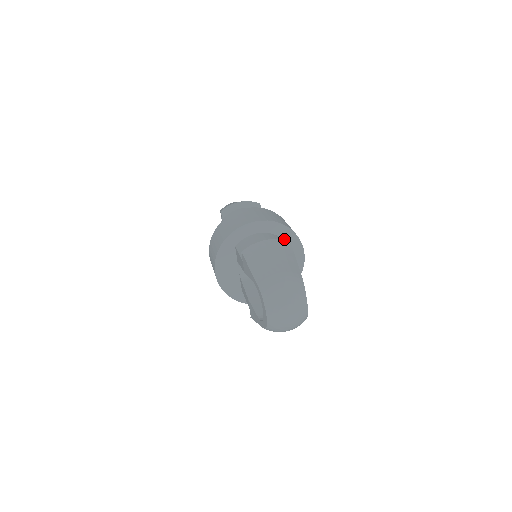
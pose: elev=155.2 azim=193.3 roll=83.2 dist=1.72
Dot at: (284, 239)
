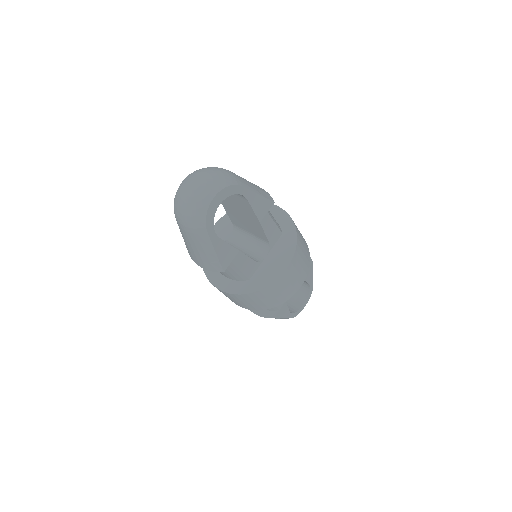
Dot at: (284, 238)
